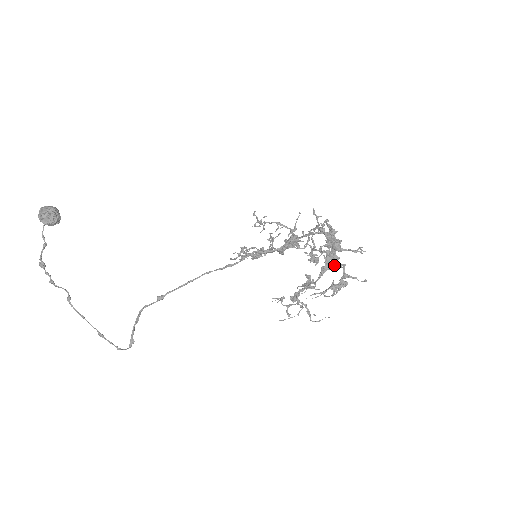
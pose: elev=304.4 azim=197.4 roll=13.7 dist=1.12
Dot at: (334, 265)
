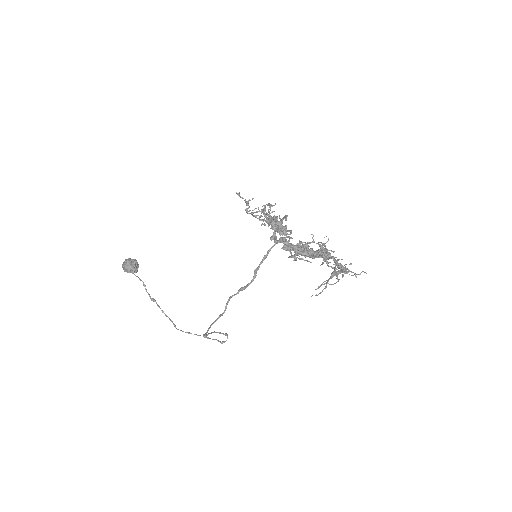
Dot at: occluded
